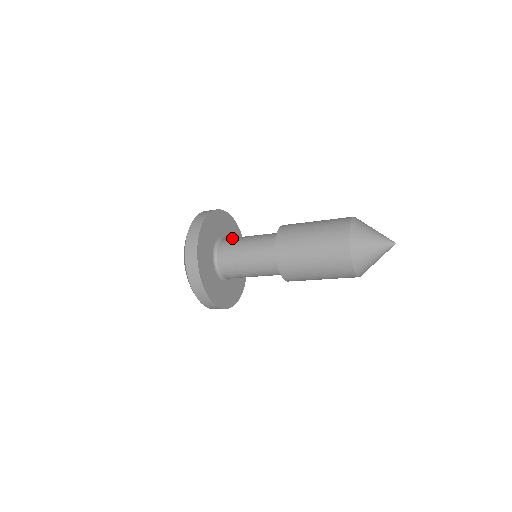
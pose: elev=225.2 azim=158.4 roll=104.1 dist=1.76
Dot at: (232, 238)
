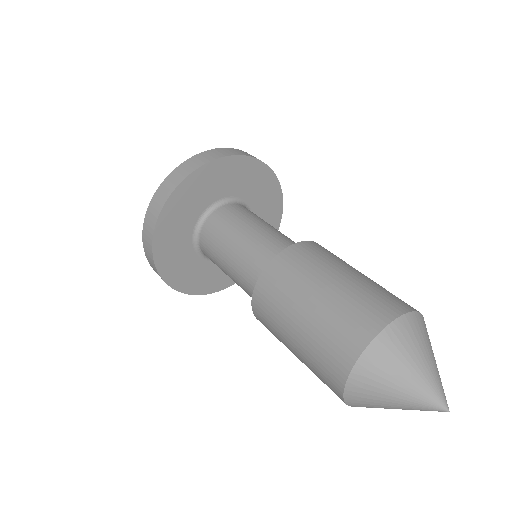
Dot at: (244, 210)
